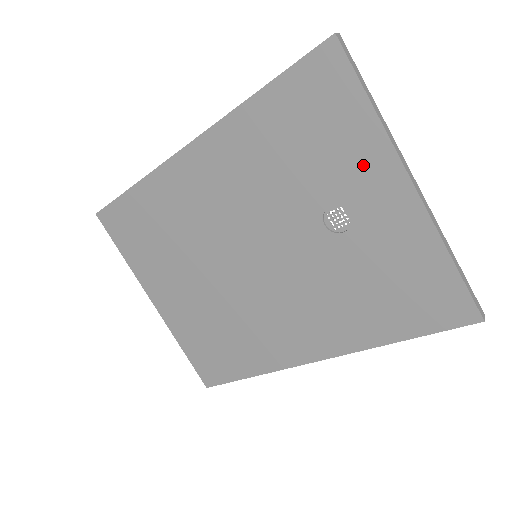
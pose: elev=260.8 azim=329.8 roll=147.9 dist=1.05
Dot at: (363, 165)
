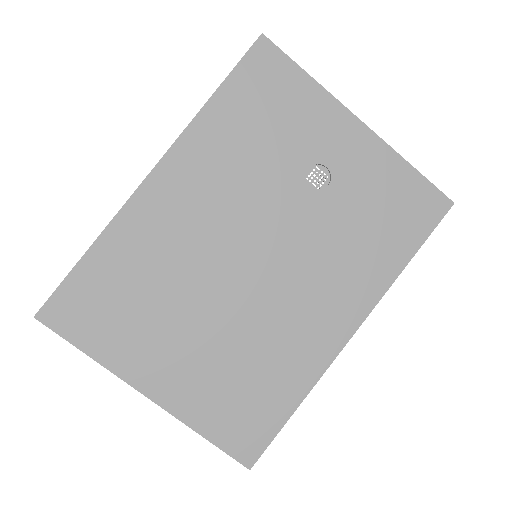
Dot at: (321, 122)
